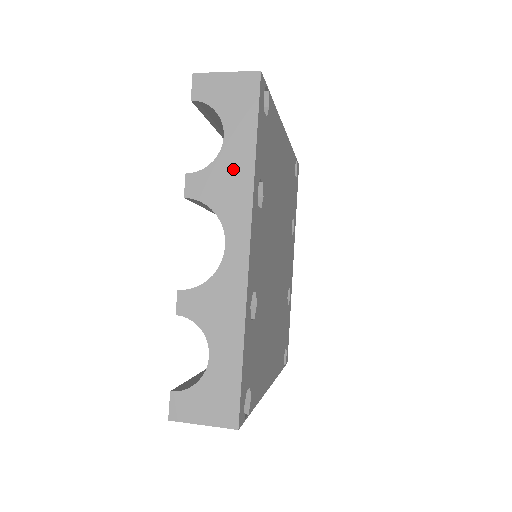
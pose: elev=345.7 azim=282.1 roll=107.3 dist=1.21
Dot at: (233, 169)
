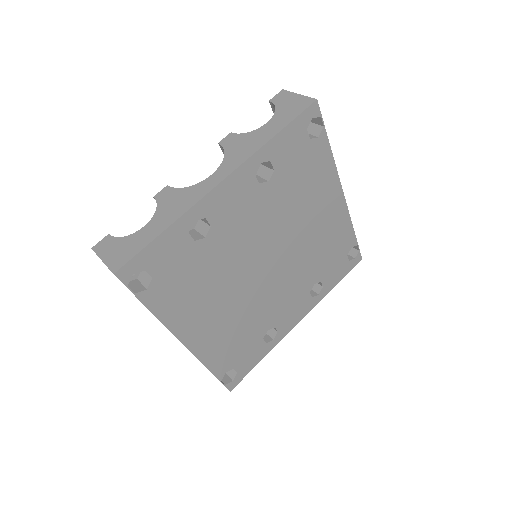
Dot at: (255, 139)
